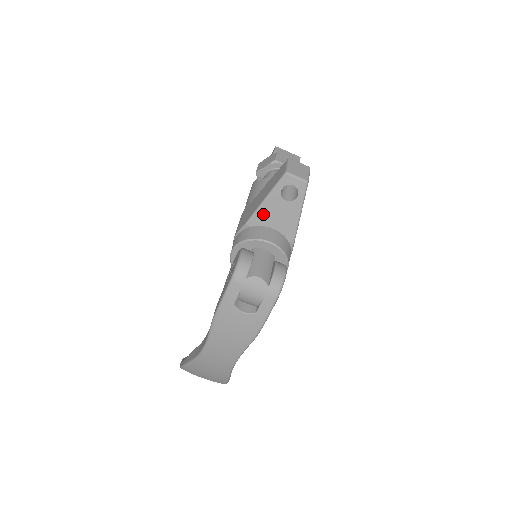
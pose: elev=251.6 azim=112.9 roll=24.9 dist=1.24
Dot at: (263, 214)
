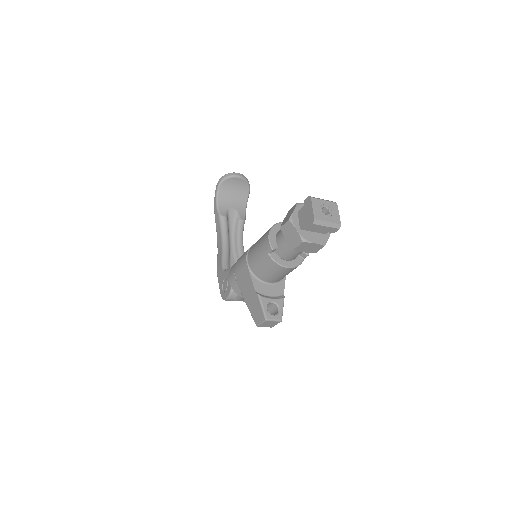
Dot at: occluded
